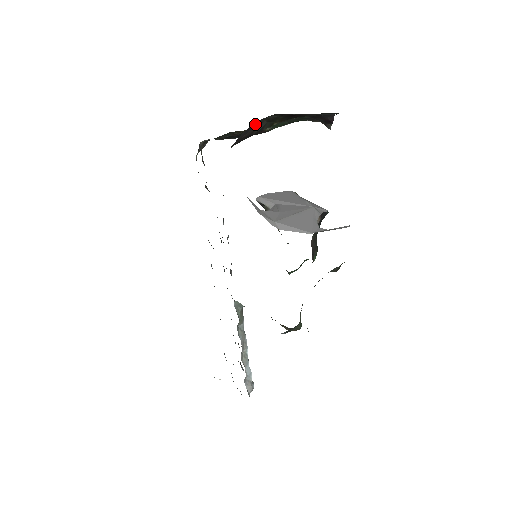
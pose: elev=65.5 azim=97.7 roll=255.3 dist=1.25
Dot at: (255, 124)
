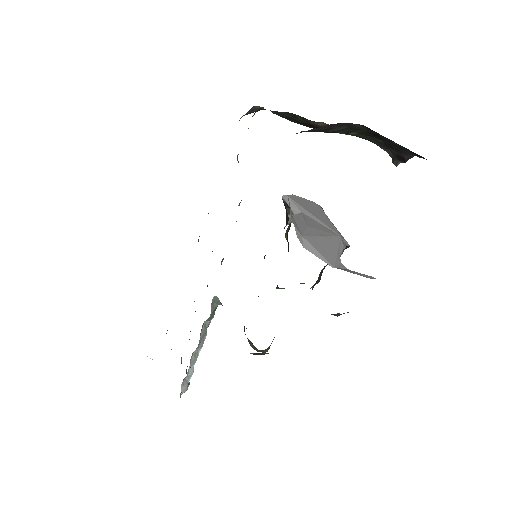
Dot at: (336, 124)
